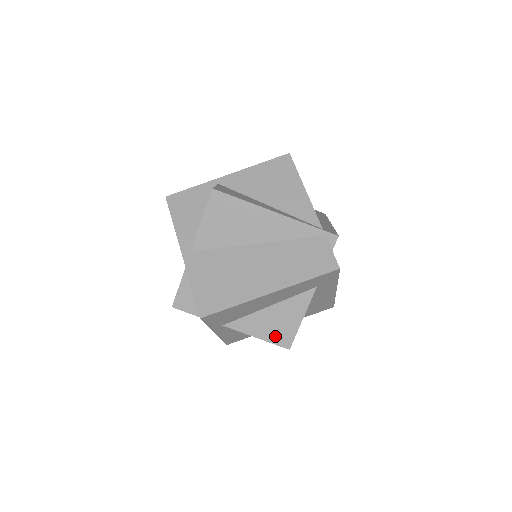
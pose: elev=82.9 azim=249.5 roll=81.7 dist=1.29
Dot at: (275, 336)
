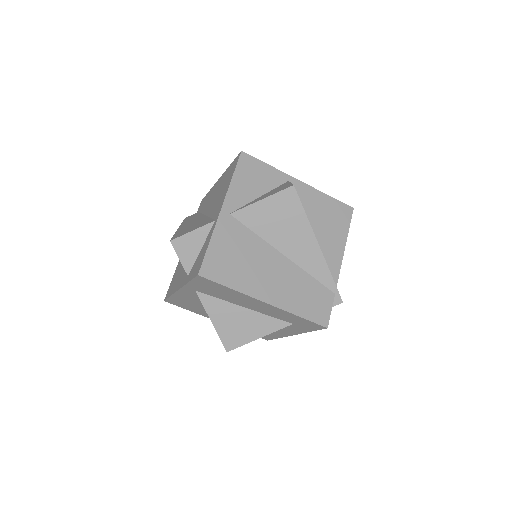
Dot at: (227, 333)
